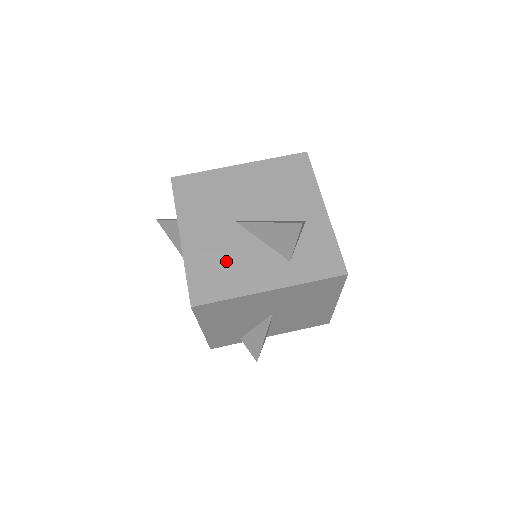
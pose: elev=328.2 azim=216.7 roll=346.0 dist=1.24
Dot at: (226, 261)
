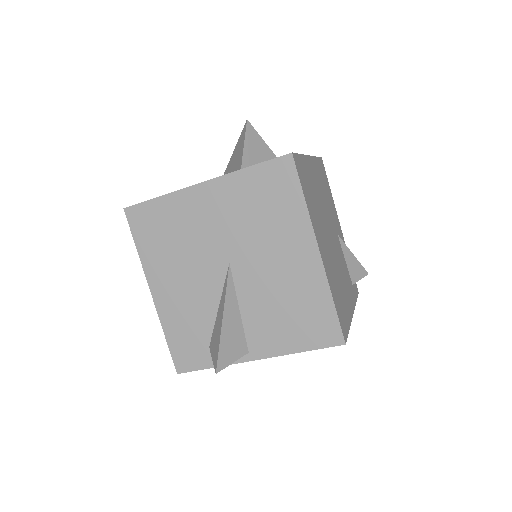
Dot at: occluded
